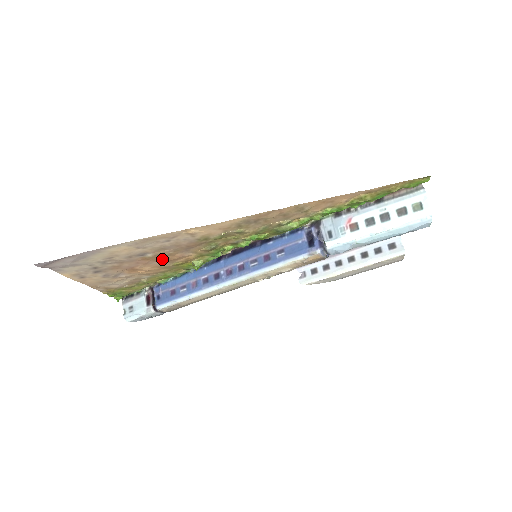
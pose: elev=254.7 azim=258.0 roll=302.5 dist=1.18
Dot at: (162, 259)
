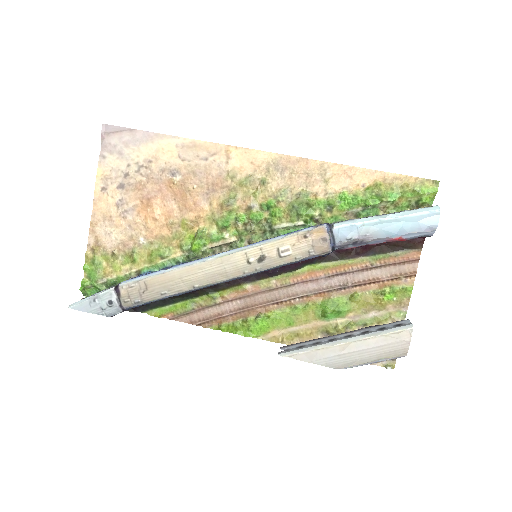
Dot at: (181, 198)
